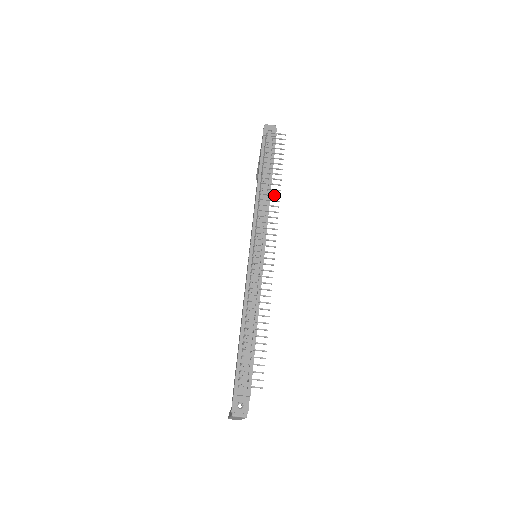
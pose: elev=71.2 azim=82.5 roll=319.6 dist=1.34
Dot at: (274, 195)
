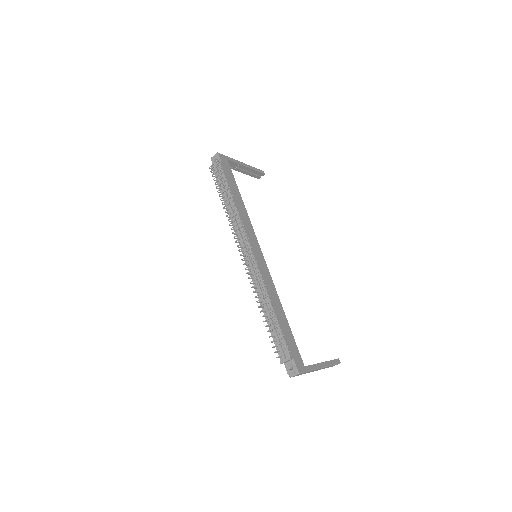
Dot at: (233, 211)
